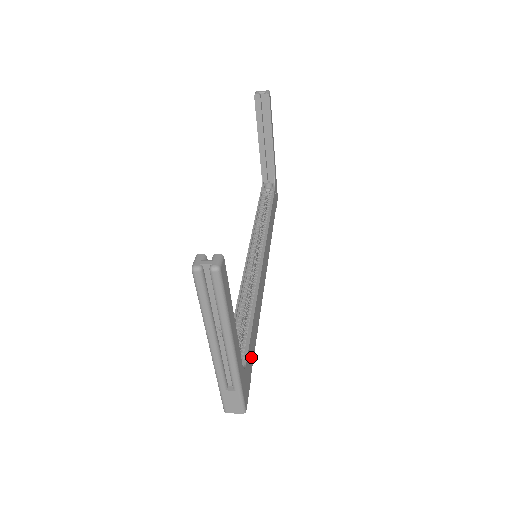
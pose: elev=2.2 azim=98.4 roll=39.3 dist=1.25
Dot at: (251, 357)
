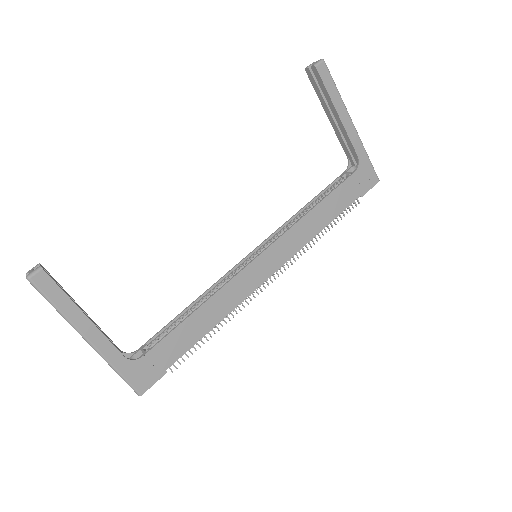
Dot at: (171, 353)
